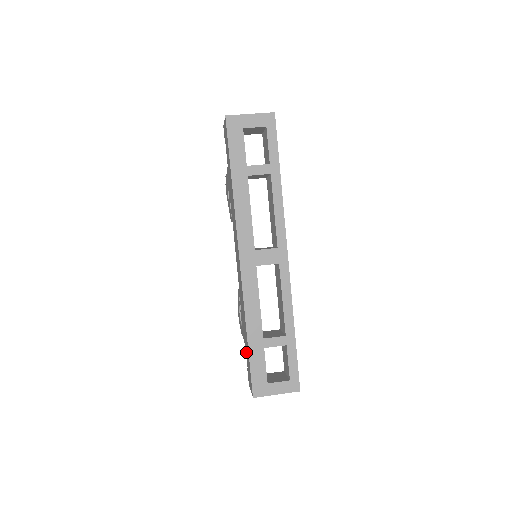
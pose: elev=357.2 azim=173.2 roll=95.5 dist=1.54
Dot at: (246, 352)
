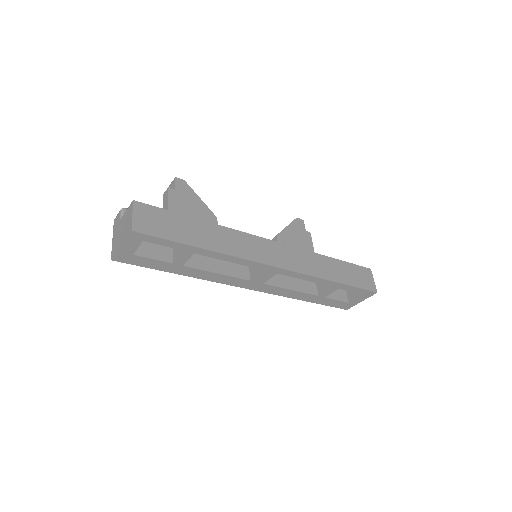
Dot at: occluded
